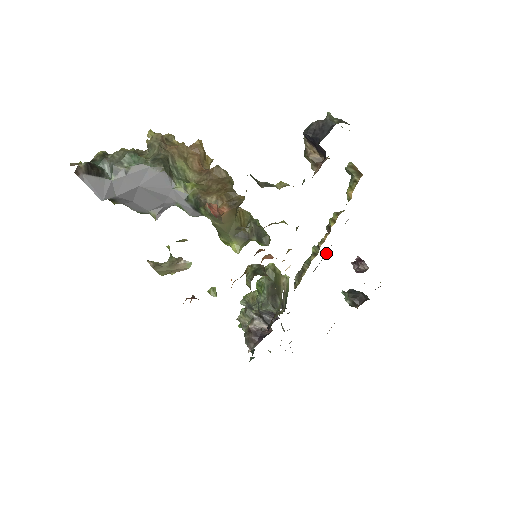
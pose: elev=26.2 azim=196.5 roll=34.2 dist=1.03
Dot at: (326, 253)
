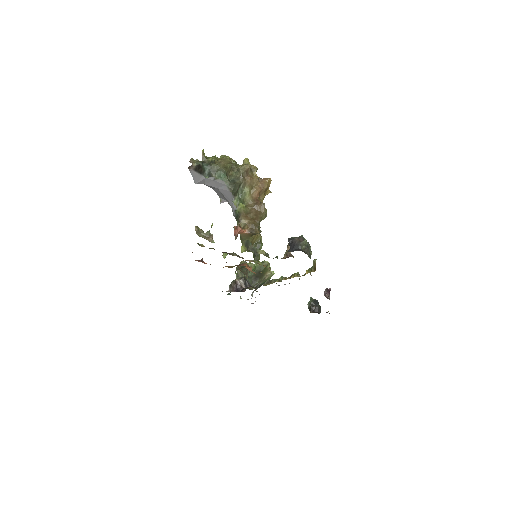
Dot at: occluded
